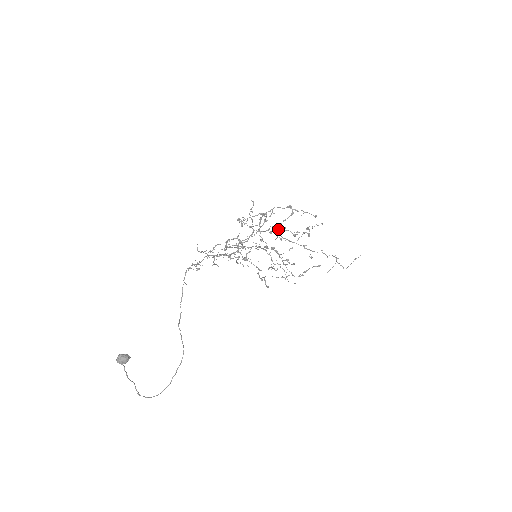
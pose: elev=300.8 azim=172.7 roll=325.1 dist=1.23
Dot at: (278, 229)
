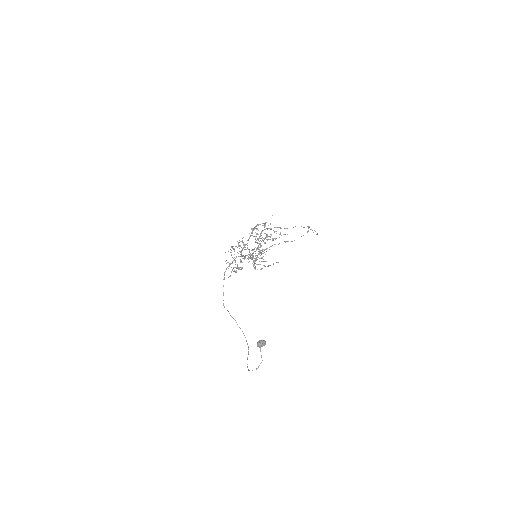
Dot at: (267, 236)
